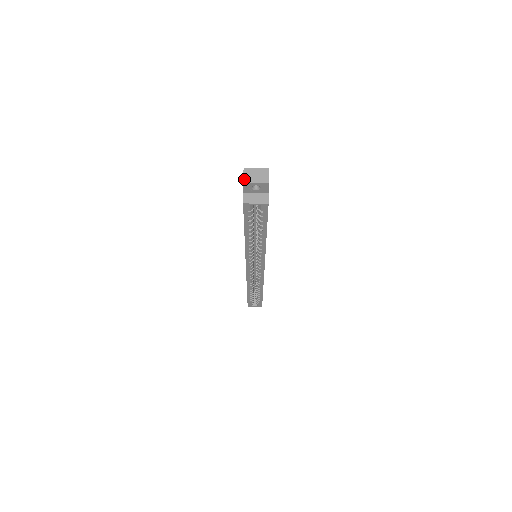
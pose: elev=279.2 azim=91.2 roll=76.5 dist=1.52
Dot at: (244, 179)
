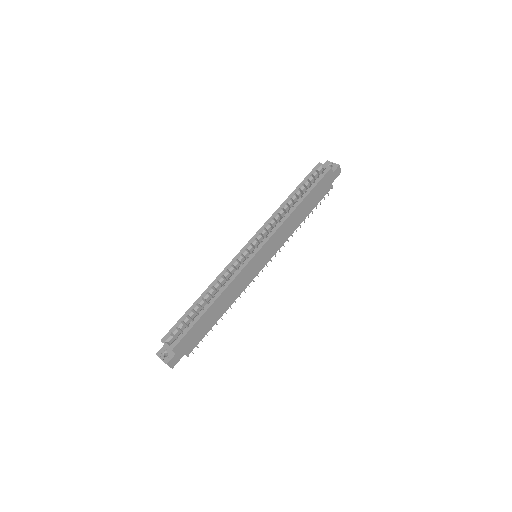
Dot at: (328, 162)
